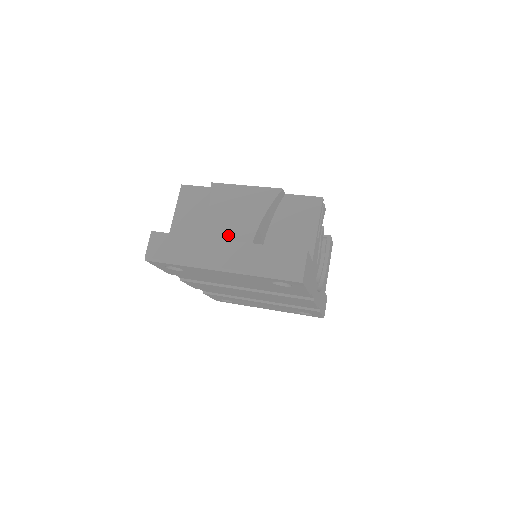
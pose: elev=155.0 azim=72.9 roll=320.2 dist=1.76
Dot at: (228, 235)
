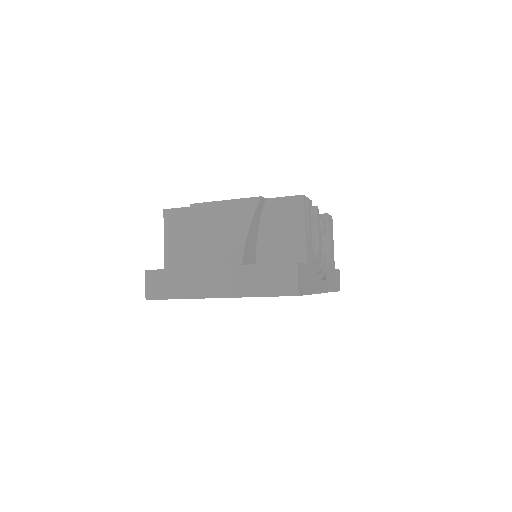
Dot at: (217, 260)
